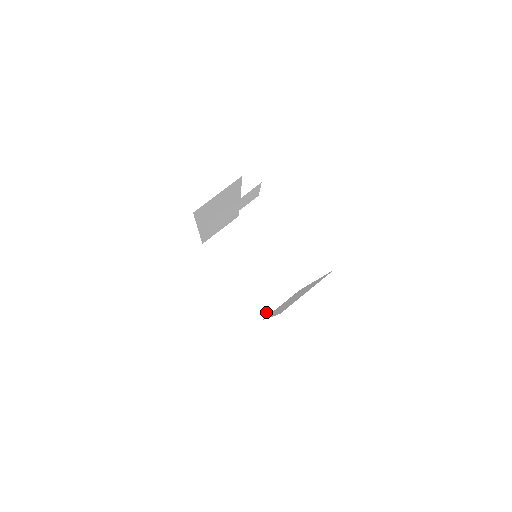
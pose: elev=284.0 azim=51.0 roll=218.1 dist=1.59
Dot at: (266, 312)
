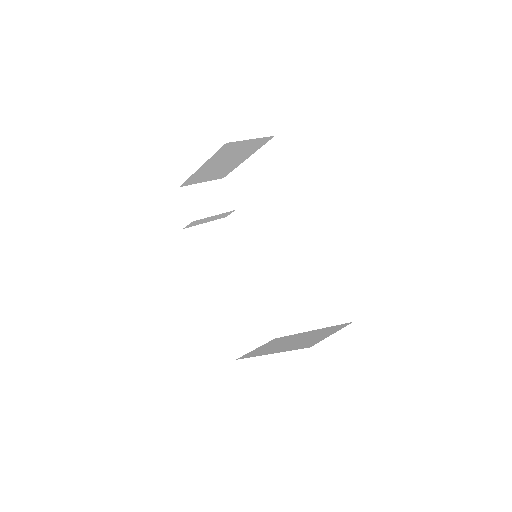
Dot at: (314, 344)
